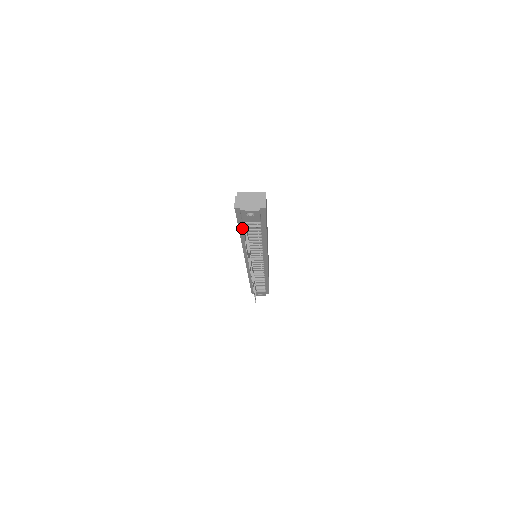
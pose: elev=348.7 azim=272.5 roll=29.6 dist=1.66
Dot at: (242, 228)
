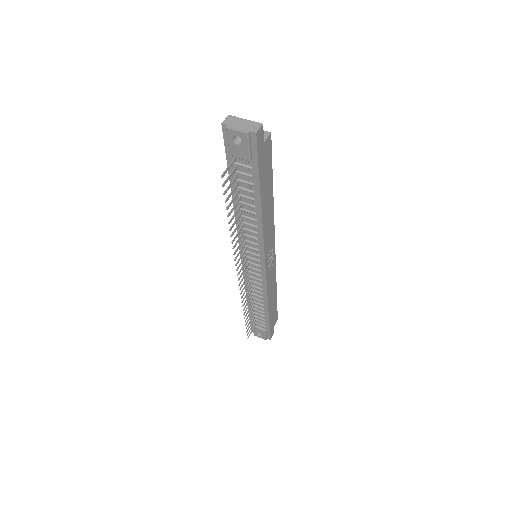
Dot at: (233, 176)
